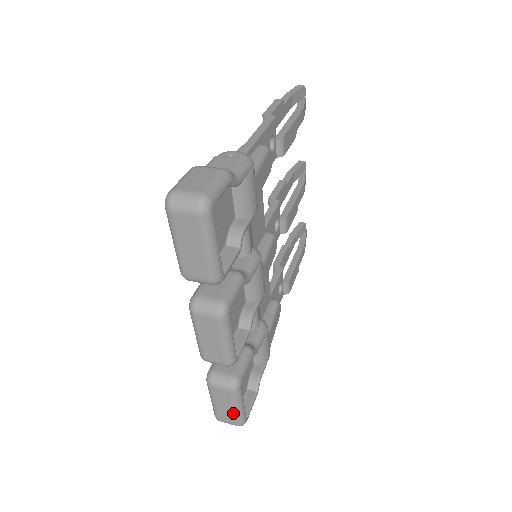
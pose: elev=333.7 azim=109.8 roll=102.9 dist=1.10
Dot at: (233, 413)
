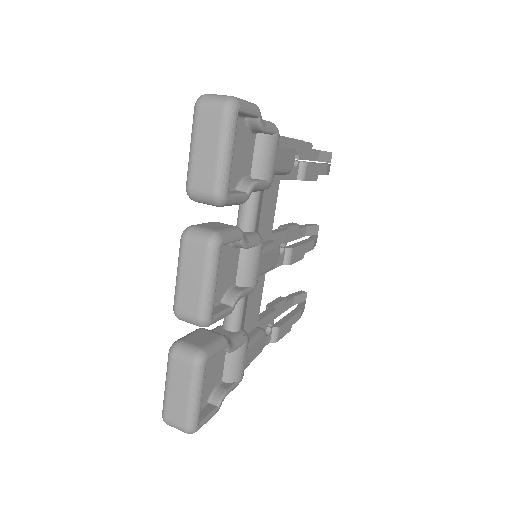
Dot at: (186, 405)
